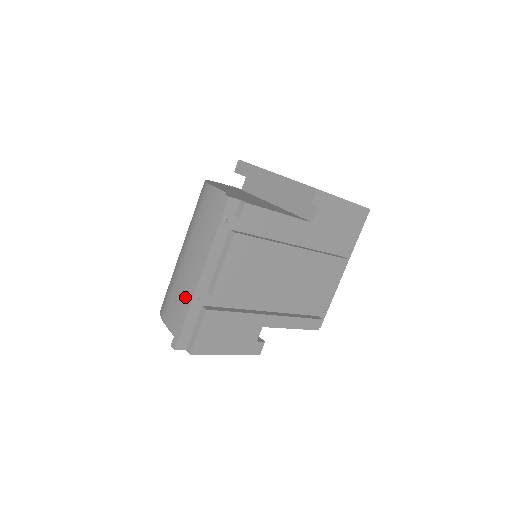
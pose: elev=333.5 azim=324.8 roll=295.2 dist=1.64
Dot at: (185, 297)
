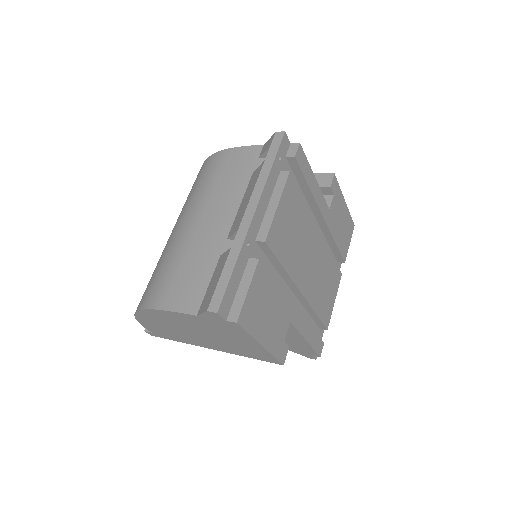
Dot at: (209, 262)
